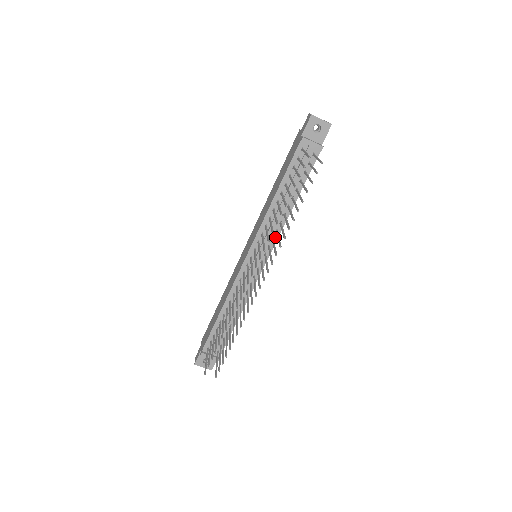
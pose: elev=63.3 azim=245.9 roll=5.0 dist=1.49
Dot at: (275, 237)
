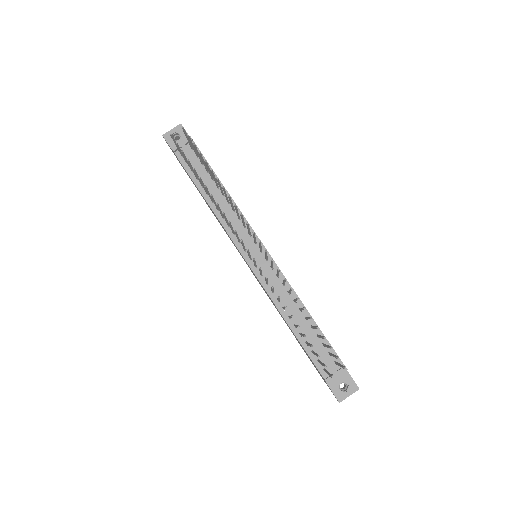
Dot at: (245, 224)
